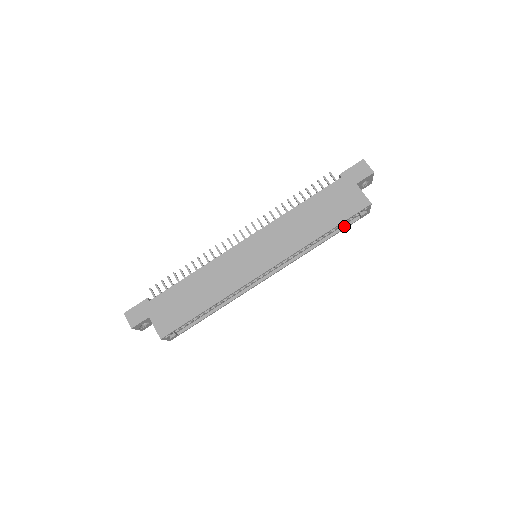
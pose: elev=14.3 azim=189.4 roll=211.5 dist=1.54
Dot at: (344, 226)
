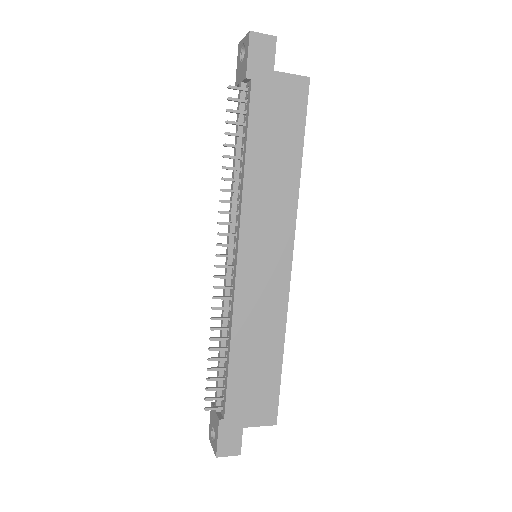
Dot at: occluded
